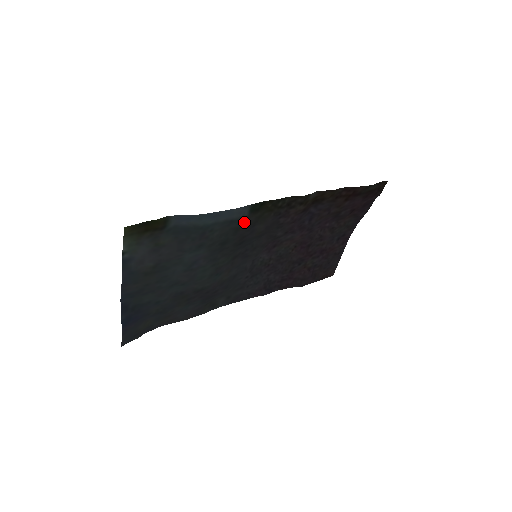
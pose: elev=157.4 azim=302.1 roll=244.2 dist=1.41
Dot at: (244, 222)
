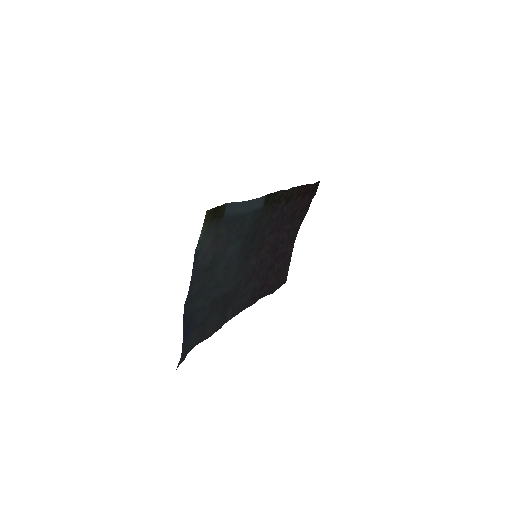
Dot at: (261, 213)
